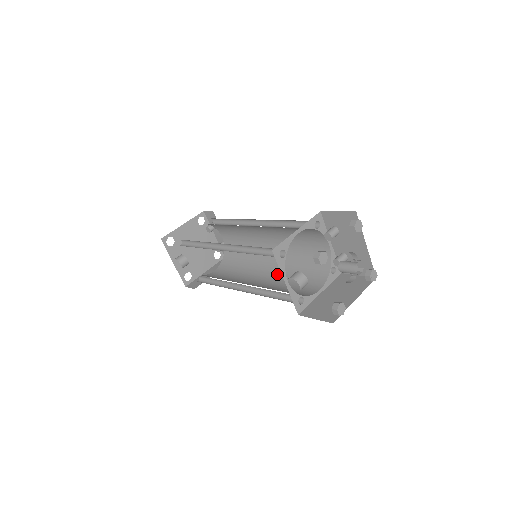
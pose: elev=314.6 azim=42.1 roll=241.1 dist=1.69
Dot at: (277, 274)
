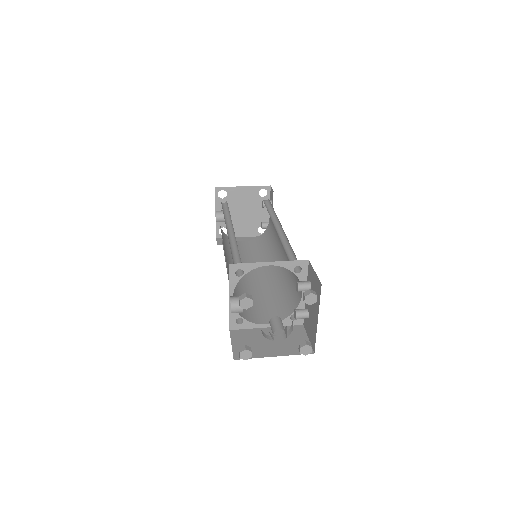
Dot at: (266, 283)
